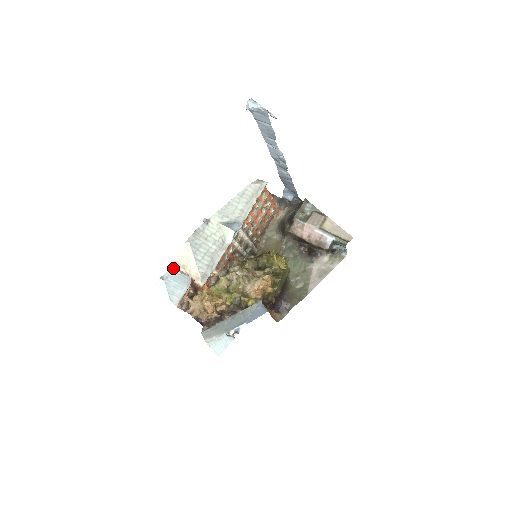
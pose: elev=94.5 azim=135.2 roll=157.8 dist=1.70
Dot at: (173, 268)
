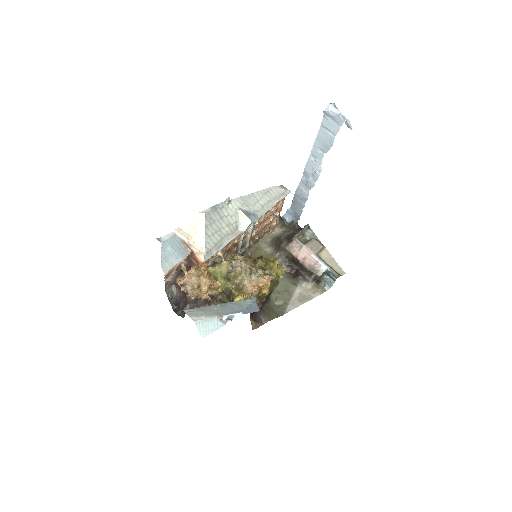
Dot at: (175, 234)
